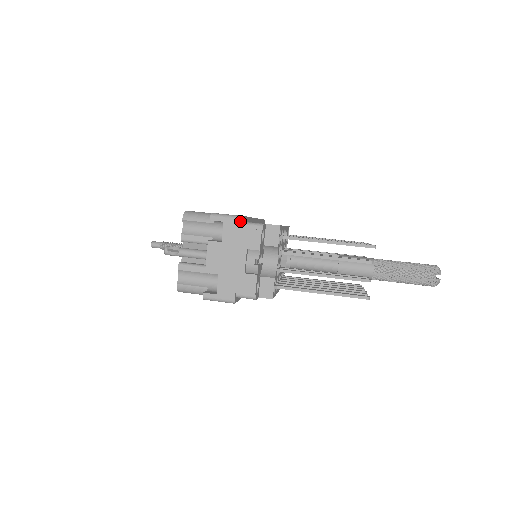
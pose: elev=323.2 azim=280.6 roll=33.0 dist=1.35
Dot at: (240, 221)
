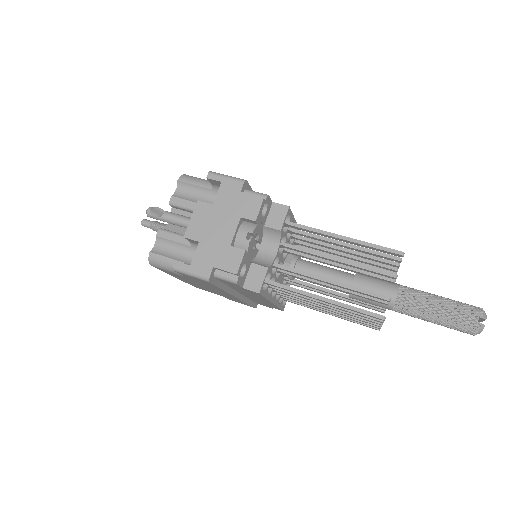
Dot at: (241, 184)
